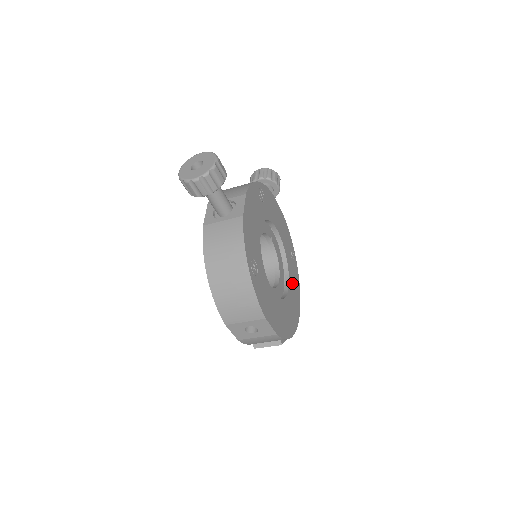
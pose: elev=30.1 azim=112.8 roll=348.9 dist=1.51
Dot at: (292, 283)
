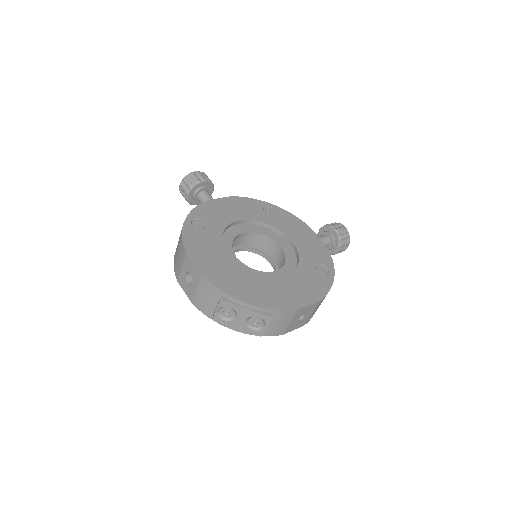
Dot at: (297, 282)
